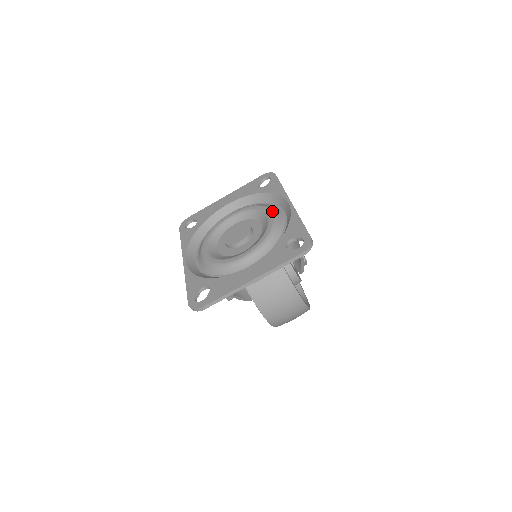
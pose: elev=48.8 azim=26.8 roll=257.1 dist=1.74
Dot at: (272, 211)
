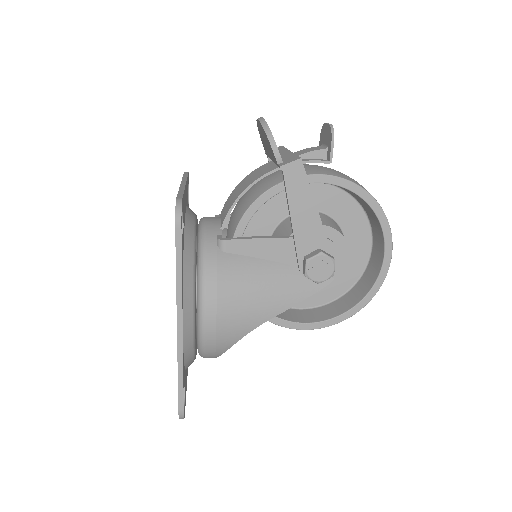
Dot at: occluded
